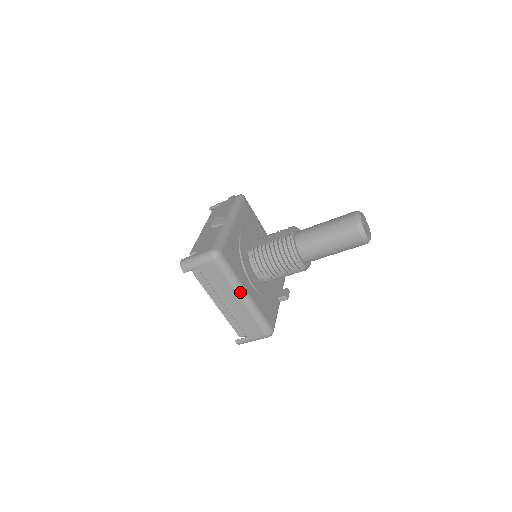
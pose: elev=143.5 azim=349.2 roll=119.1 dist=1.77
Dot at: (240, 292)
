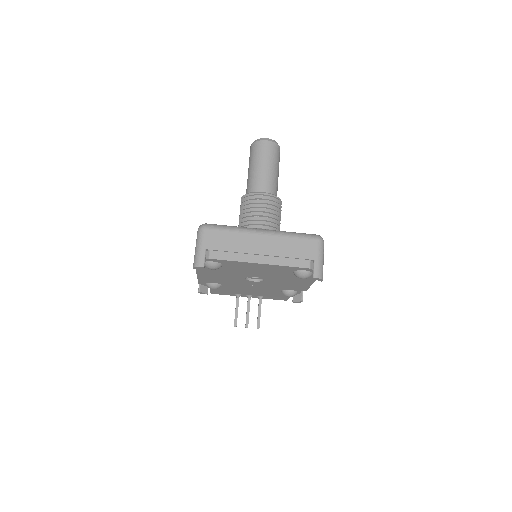
Dot at: (253, 230)
